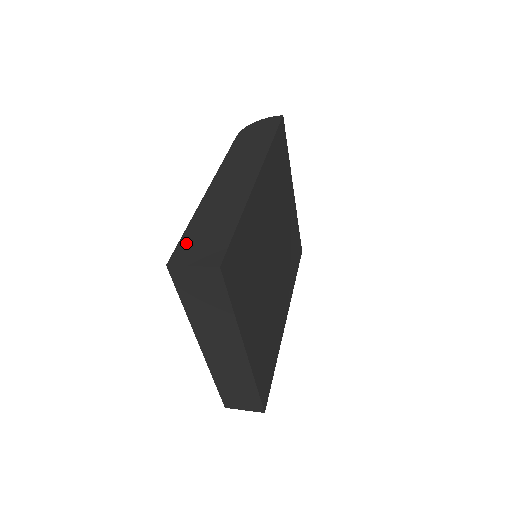
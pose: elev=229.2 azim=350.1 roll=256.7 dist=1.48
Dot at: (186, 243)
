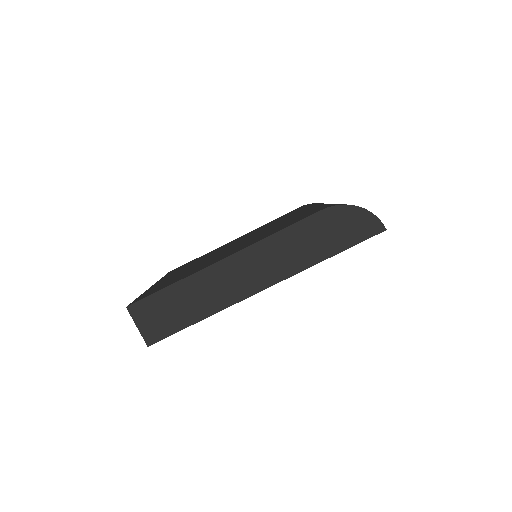
Dot at: (153, 302)
